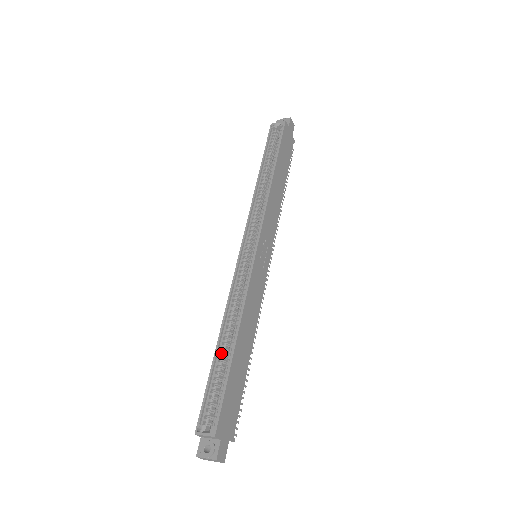
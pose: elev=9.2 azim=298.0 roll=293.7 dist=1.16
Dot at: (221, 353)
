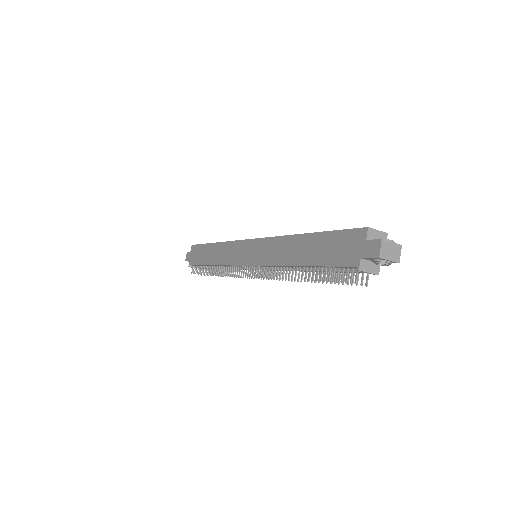
Dot at: occluded
